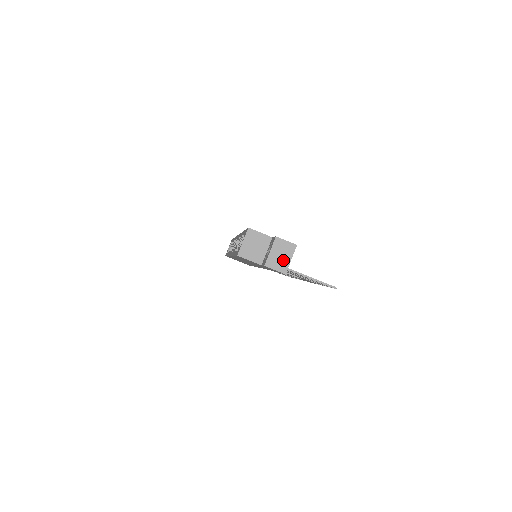
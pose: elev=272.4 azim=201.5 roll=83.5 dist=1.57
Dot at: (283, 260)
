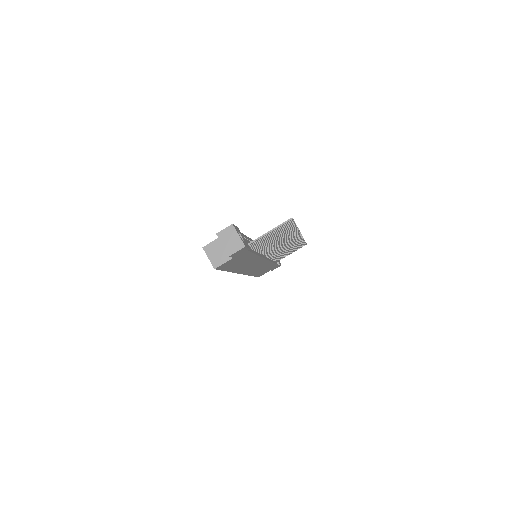
Dot at: (235, 241)
